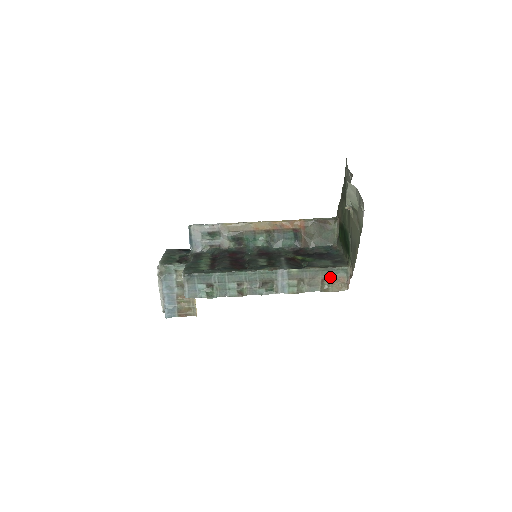
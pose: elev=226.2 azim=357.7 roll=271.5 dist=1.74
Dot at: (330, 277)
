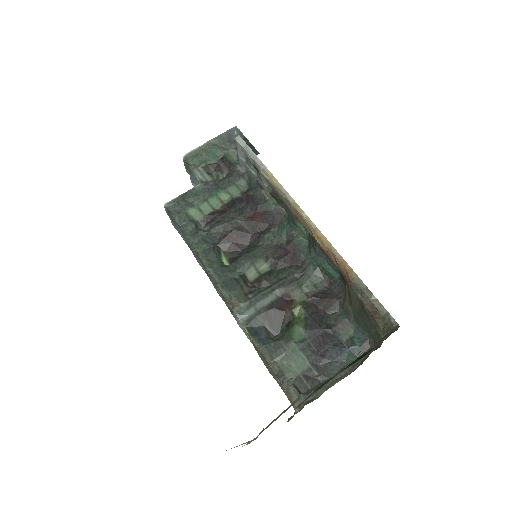
Dot at: occluded
